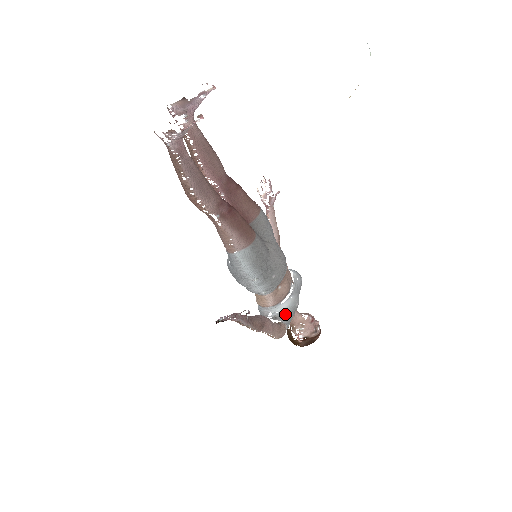
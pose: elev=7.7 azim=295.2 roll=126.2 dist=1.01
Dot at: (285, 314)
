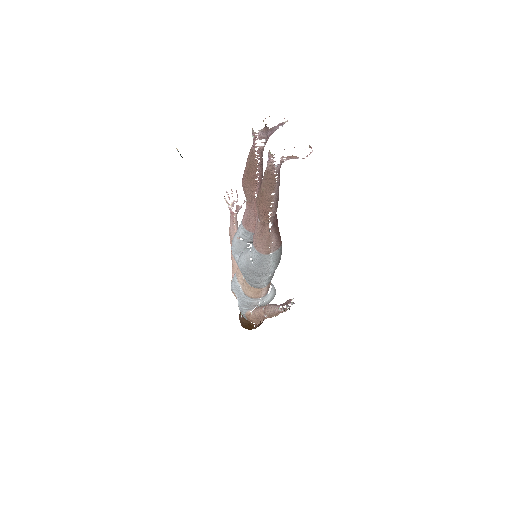
Dot at: (270, 301)
